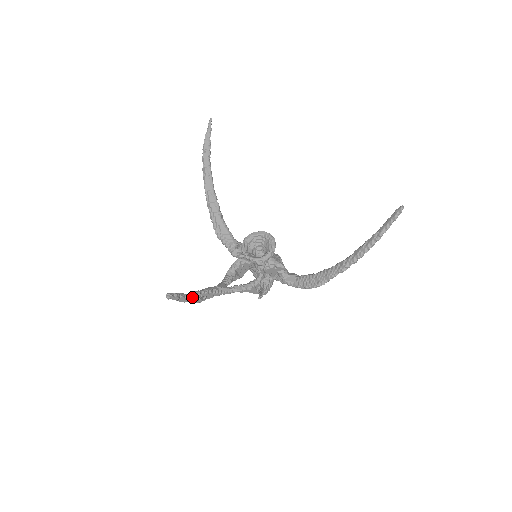
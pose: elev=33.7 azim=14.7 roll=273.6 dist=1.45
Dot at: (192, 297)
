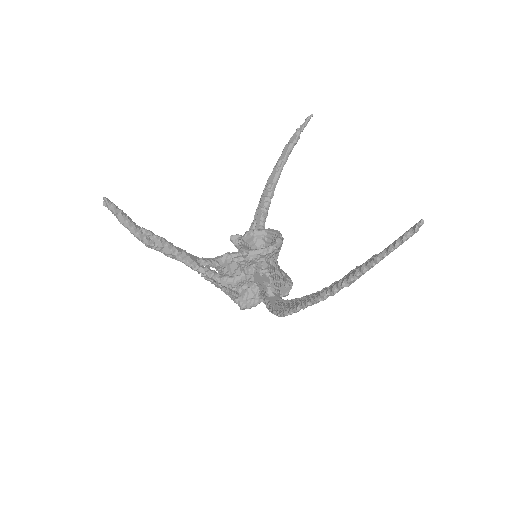
Dot at: (136, 228)
